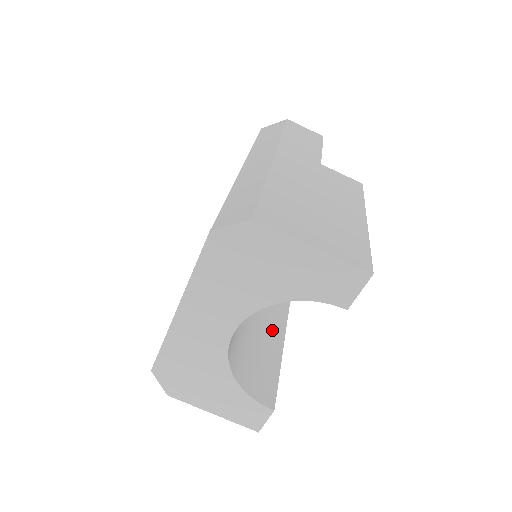
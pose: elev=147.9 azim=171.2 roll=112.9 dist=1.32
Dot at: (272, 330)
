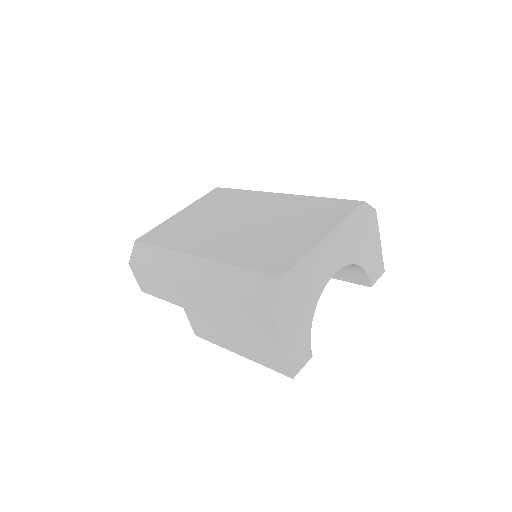
Dot at: occluded
